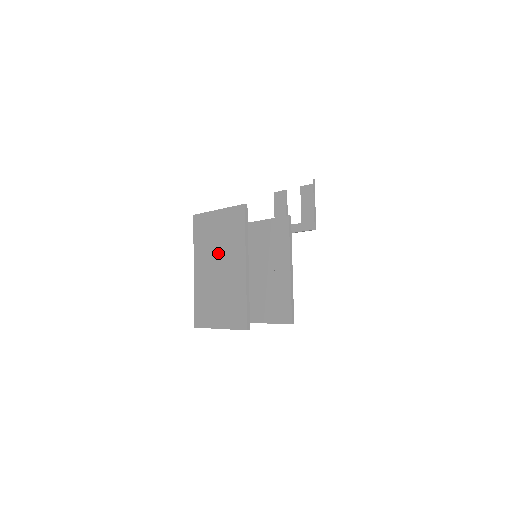
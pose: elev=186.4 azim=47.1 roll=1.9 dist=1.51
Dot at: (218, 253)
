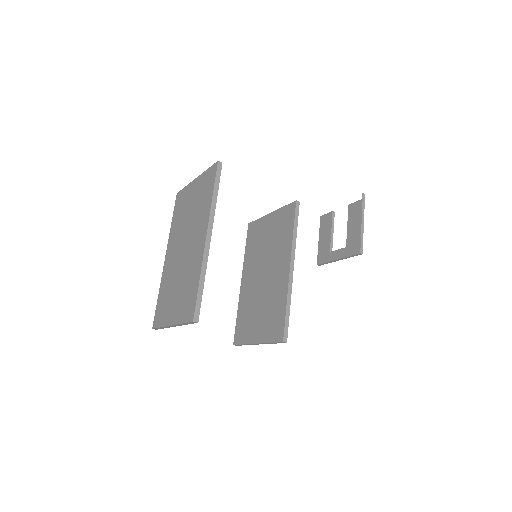
Dot at: (187, 229)
